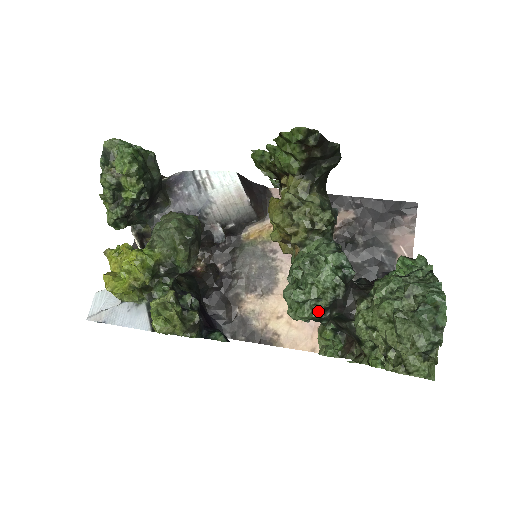
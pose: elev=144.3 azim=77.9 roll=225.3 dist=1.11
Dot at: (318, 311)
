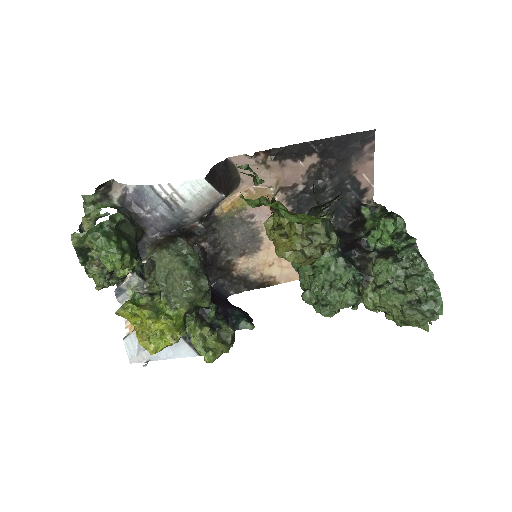
Dot at: occluded
